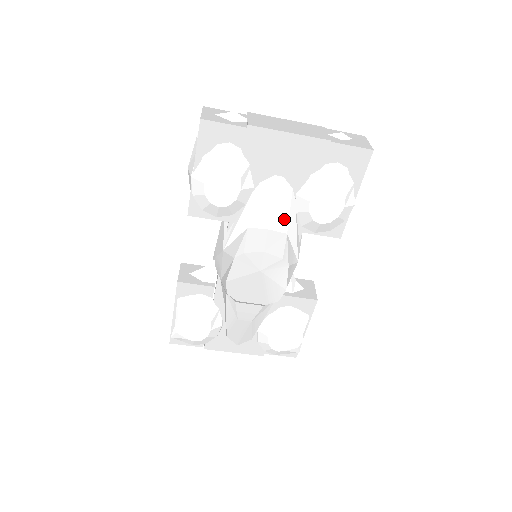
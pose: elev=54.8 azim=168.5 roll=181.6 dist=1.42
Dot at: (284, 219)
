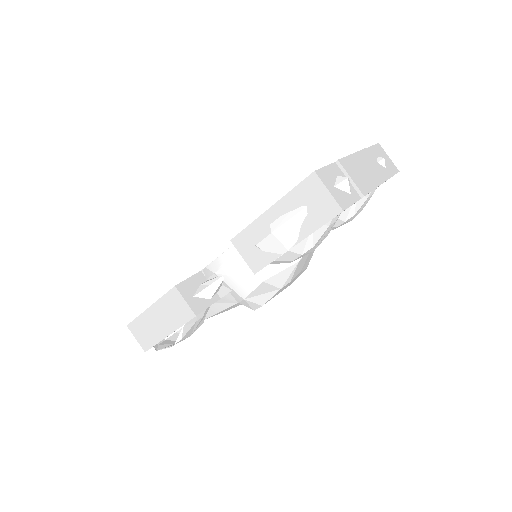
Dot at: occluded
